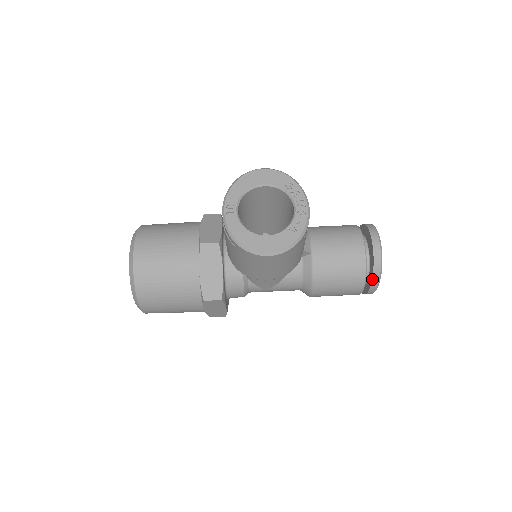
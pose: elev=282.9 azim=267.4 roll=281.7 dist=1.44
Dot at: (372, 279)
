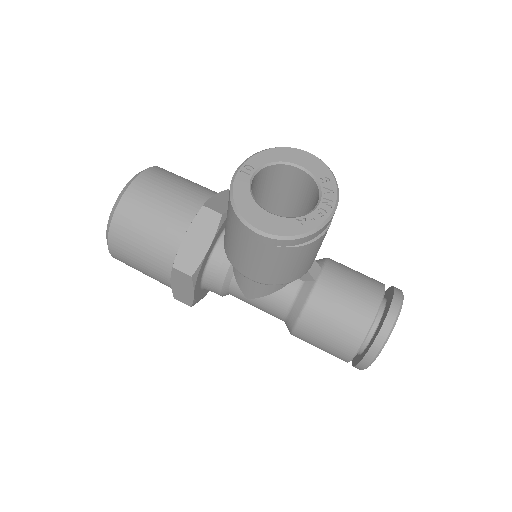
Dot at: (370, 347)
